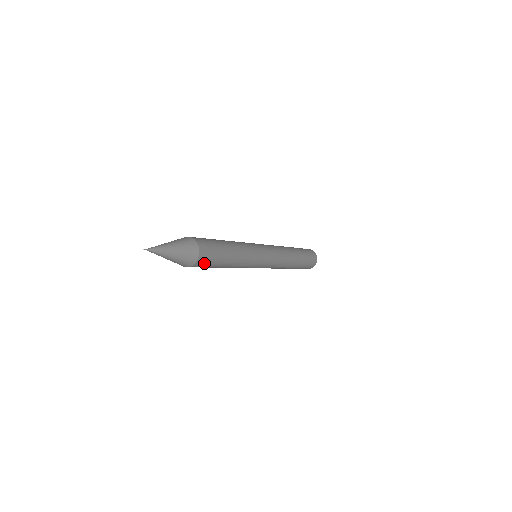
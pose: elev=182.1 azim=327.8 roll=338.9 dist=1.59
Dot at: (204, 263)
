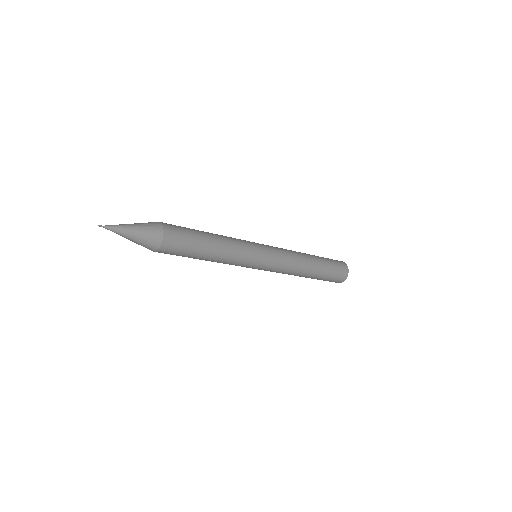
Dot at: (168, 253)
